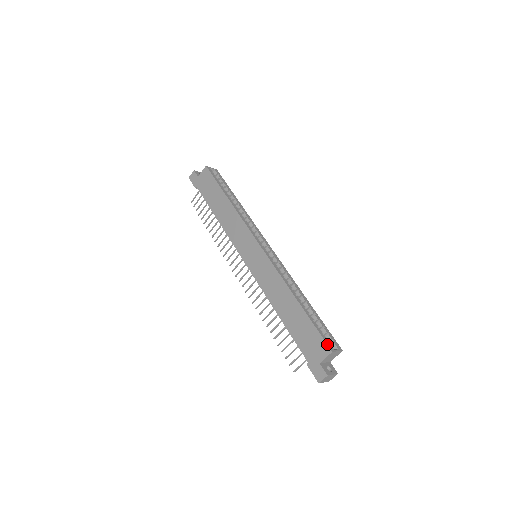
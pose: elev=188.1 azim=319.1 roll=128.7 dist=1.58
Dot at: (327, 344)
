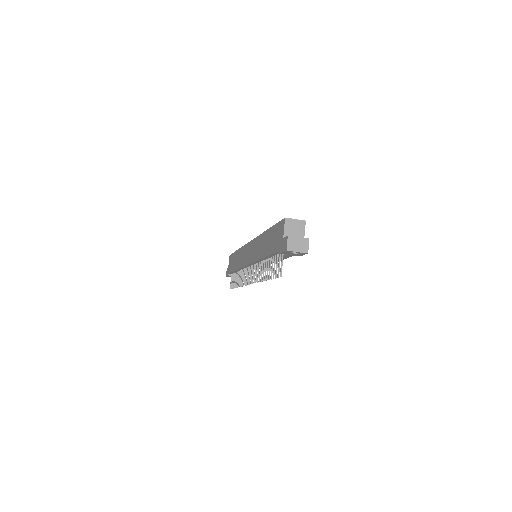
Dot at: (282, 219)
